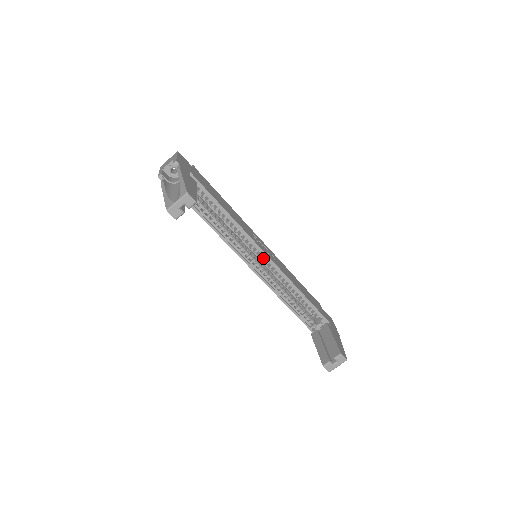
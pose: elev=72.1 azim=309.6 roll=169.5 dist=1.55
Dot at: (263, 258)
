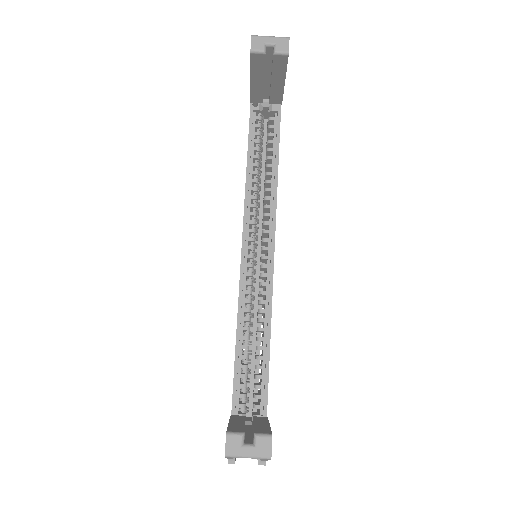
Dot at: occluded
